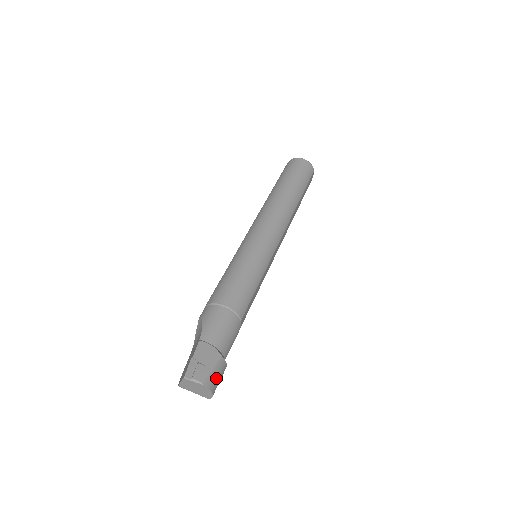
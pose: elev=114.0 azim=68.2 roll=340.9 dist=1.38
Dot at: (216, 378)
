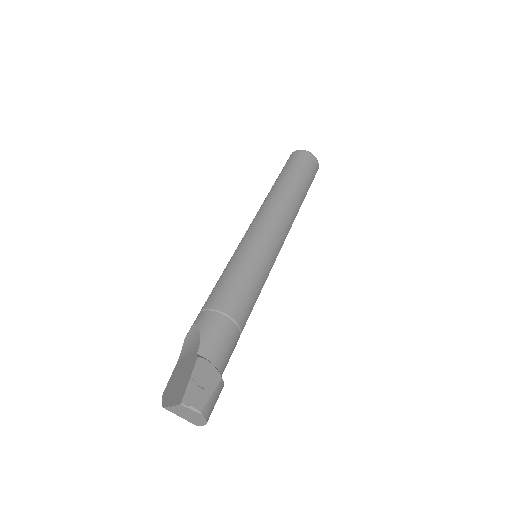
Dot at: (213, 404)
